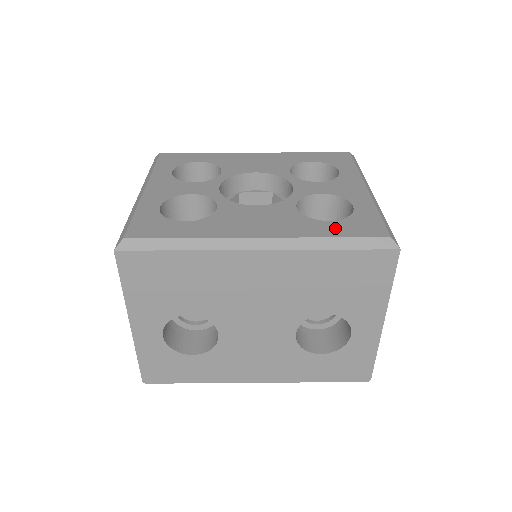
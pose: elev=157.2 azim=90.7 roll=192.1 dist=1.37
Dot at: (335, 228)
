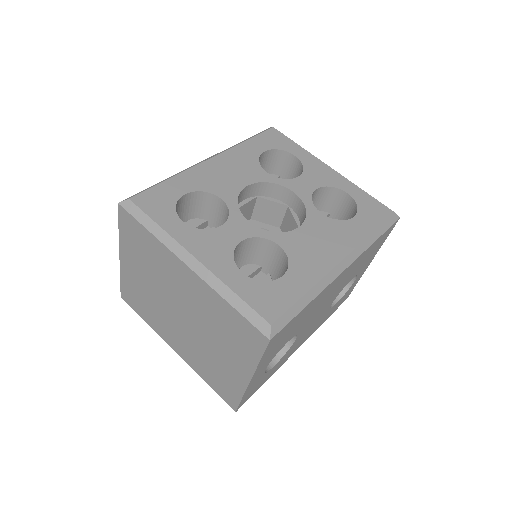
Dot at: (365, 222)
